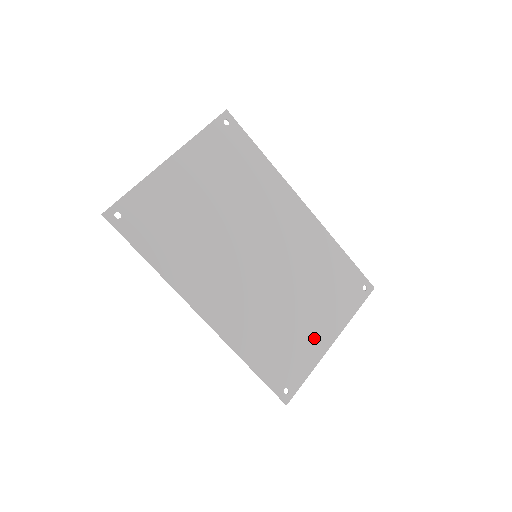
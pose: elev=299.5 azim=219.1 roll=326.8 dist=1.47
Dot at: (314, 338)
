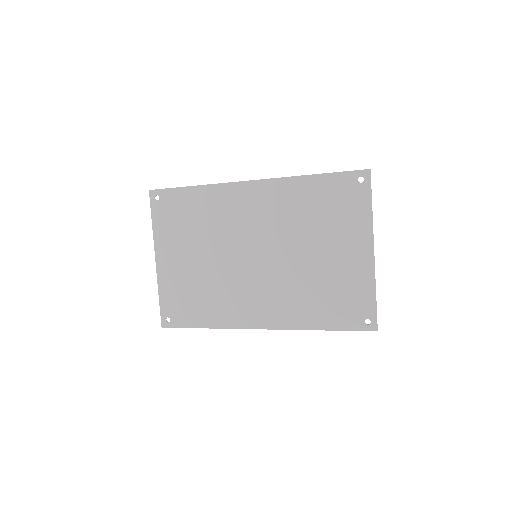
Dot at: (353, 265)
